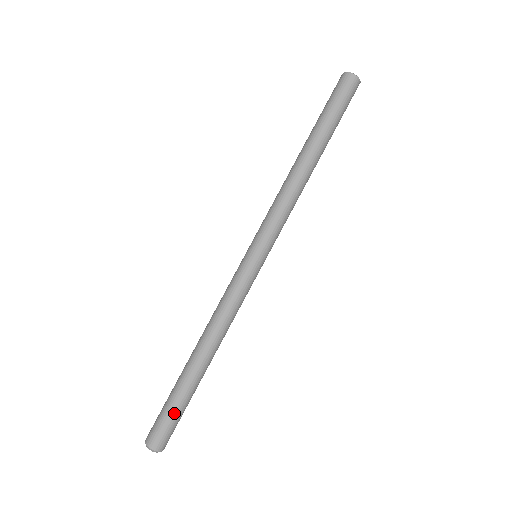
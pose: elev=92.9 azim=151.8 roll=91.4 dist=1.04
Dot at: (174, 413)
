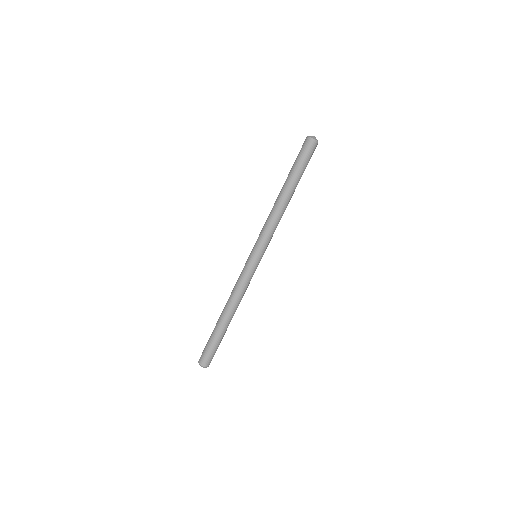
Dot at: (216, 348)
